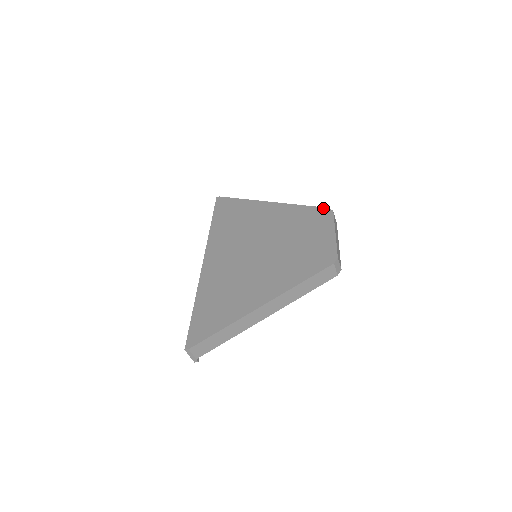
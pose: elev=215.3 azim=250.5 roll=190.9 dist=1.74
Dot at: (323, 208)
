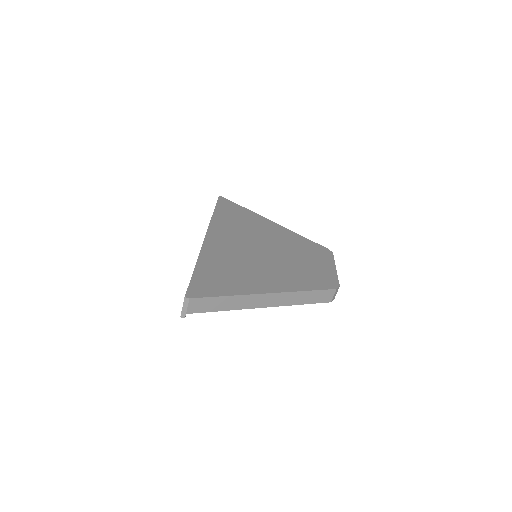
Dot at: (324, 247)
